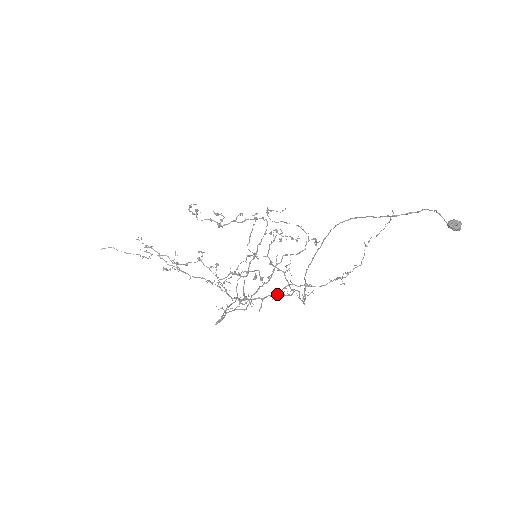
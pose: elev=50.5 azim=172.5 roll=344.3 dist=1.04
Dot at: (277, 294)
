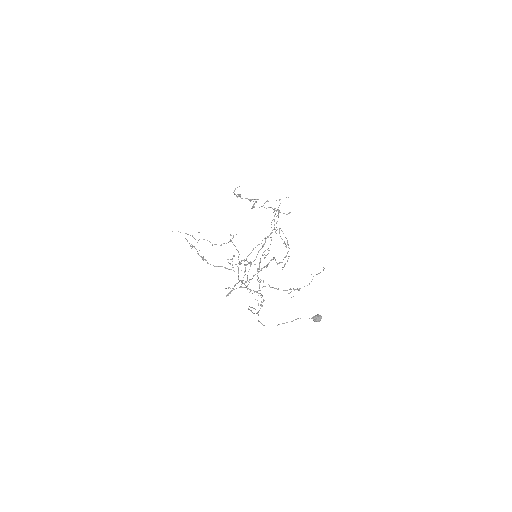
Dot at: (256, 291)
